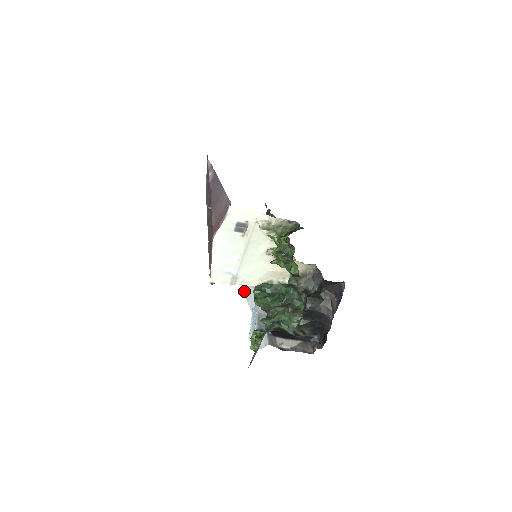
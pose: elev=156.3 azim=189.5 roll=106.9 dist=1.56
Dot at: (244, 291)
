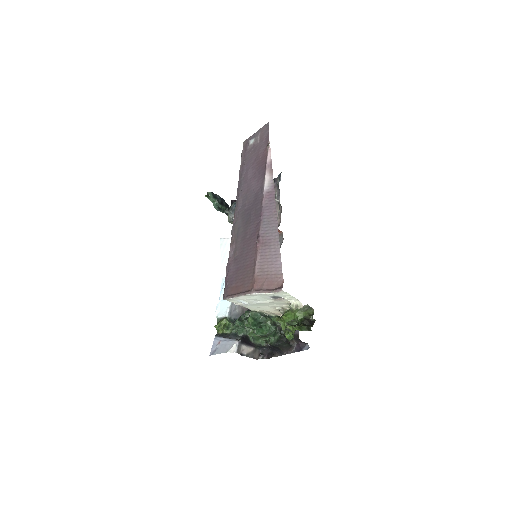
Dot at: (221, 243)
